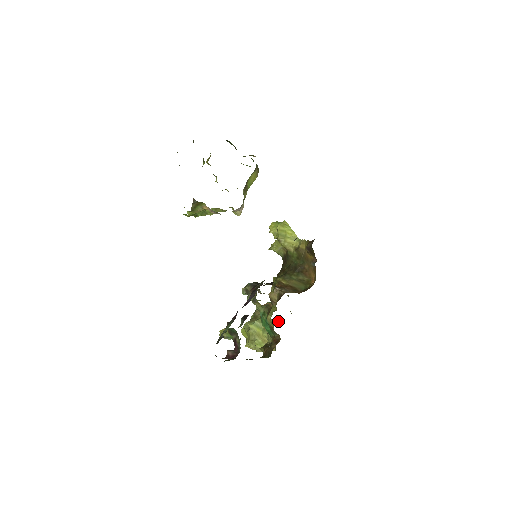
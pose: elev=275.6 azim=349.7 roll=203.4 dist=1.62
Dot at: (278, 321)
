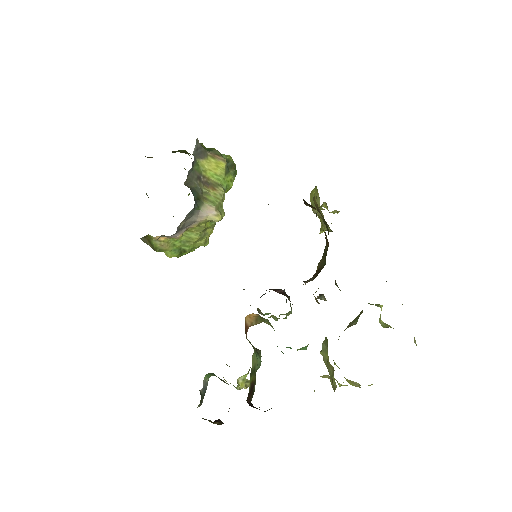
Dot at: occluded
